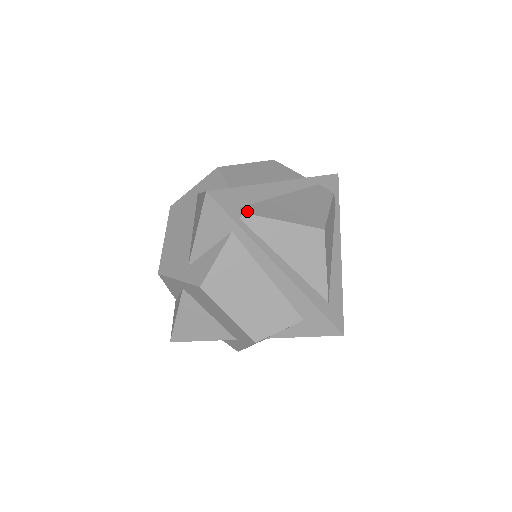
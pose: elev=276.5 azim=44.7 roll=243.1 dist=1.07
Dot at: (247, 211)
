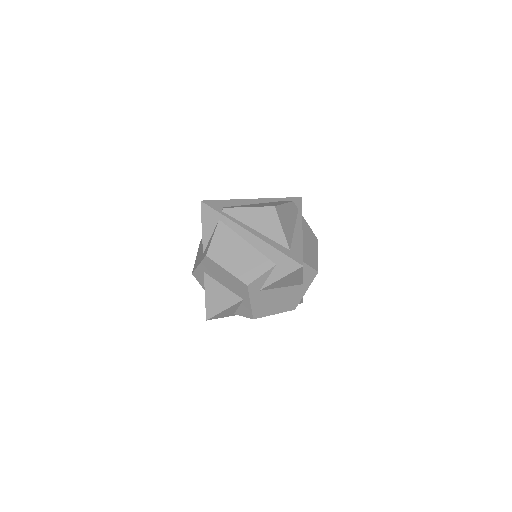
Dot at: (226, 207)
